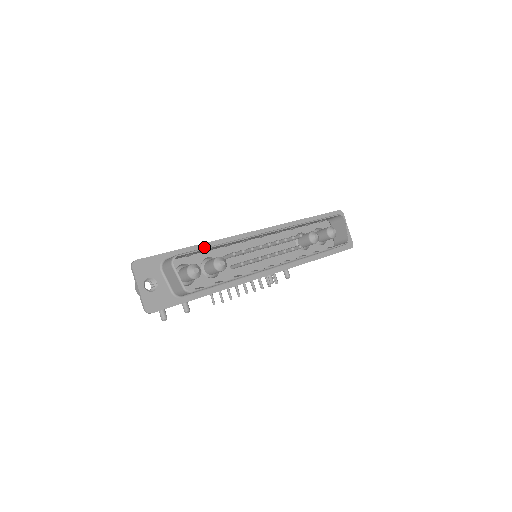
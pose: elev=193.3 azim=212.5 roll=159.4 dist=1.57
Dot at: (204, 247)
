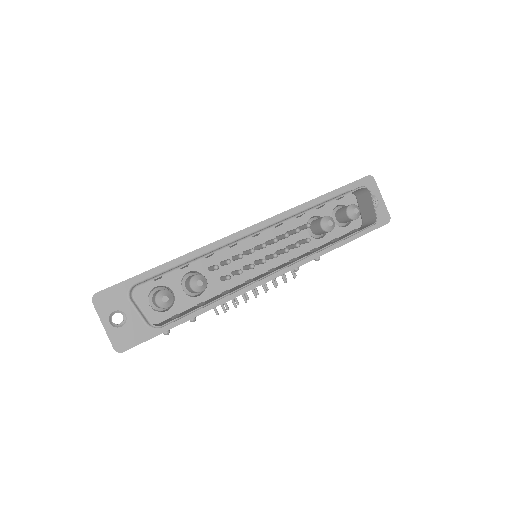
Dot at: (182, 261)
